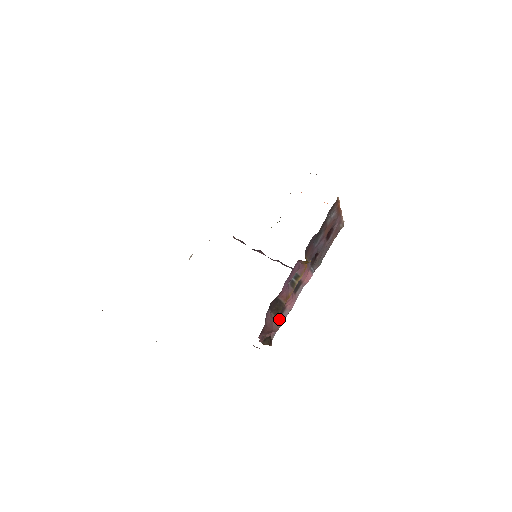
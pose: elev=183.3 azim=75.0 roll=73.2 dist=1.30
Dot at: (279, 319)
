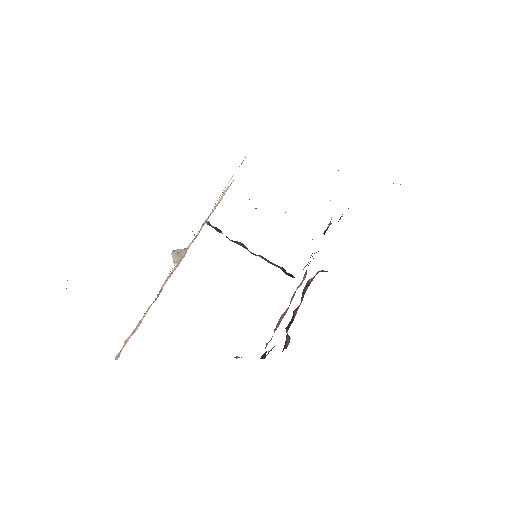
Dot at: (275, 328)
